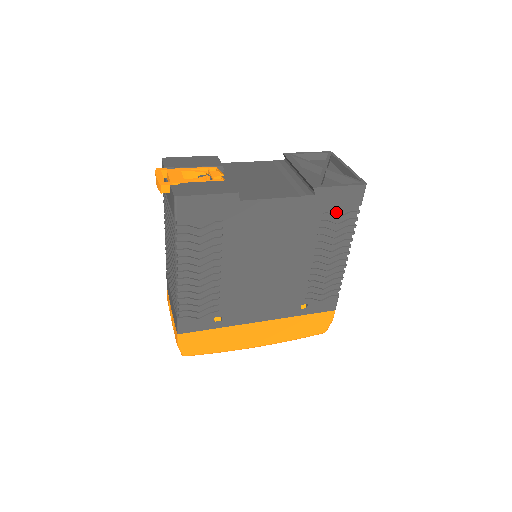
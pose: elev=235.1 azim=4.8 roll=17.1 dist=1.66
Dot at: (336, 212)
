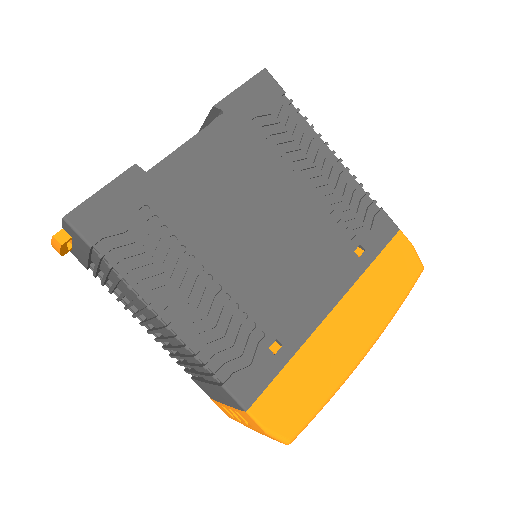
Dot at: (268, 117)
